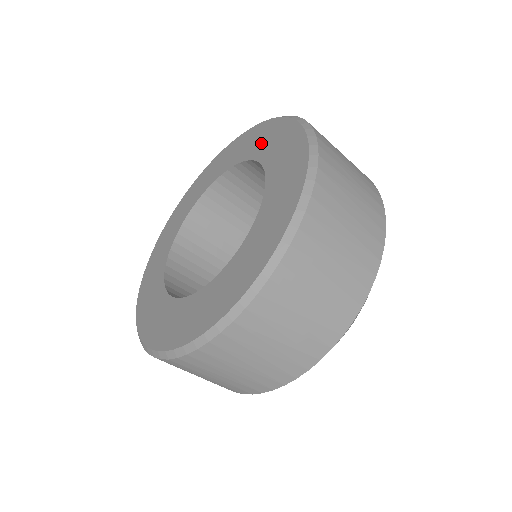
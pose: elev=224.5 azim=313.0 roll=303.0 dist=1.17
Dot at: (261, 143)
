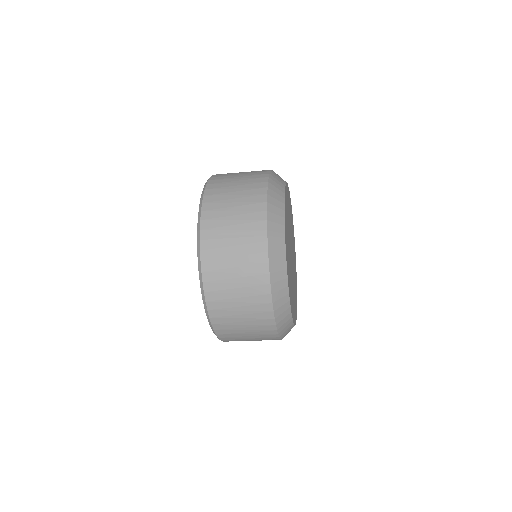
Dot at: occluded
